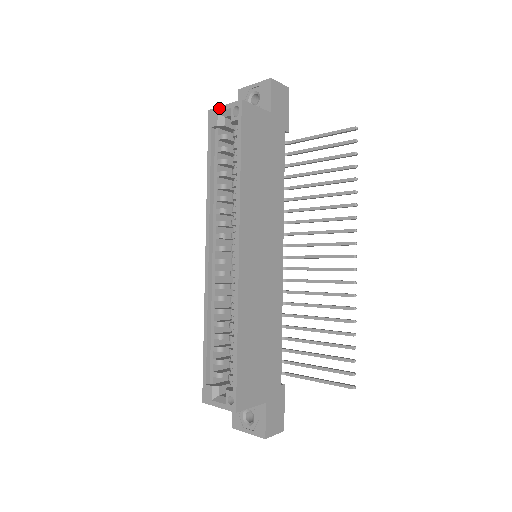
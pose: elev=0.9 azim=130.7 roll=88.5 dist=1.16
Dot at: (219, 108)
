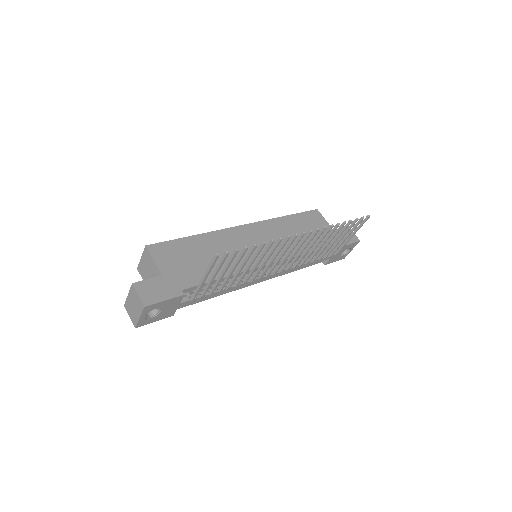
Dot at: occluded
